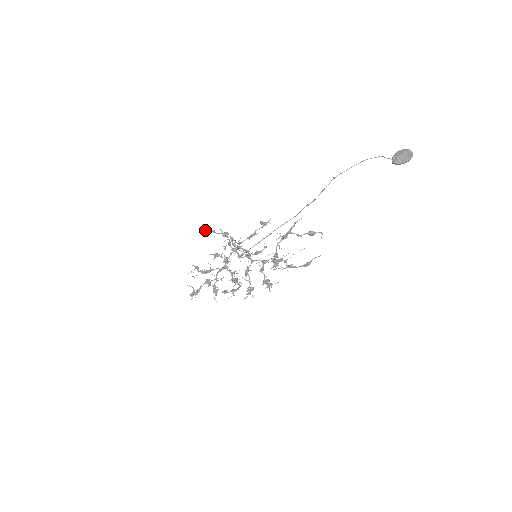
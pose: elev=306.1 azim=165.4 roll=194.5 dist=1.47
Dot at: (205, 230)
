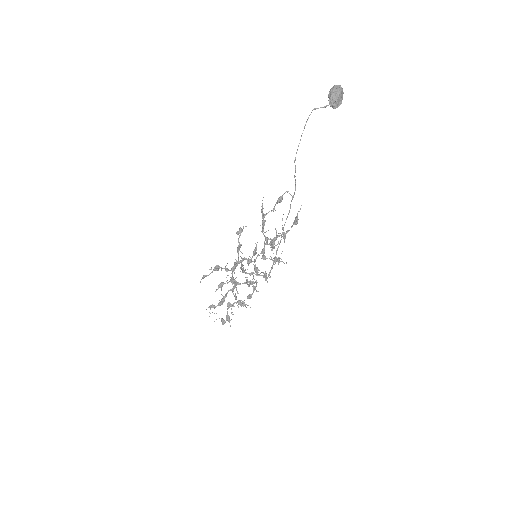
Dot at: occluded
